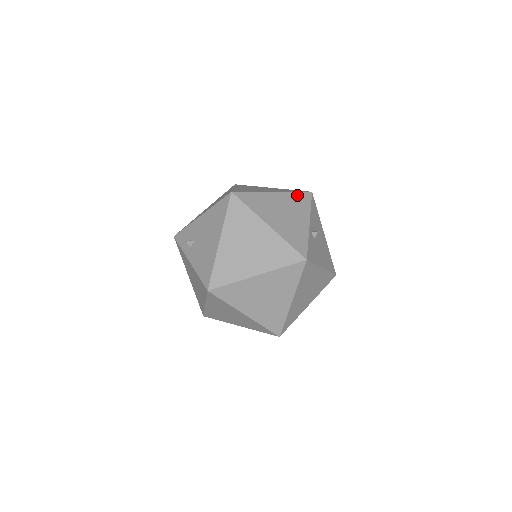
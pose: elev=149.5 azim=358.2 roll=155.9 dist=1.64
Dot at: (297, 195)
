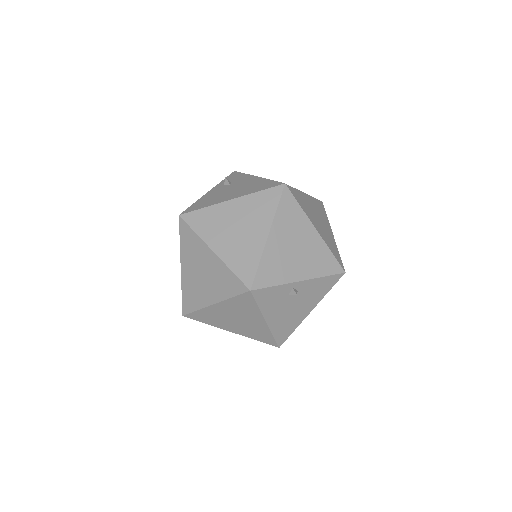
Dot at: (329, 256)
